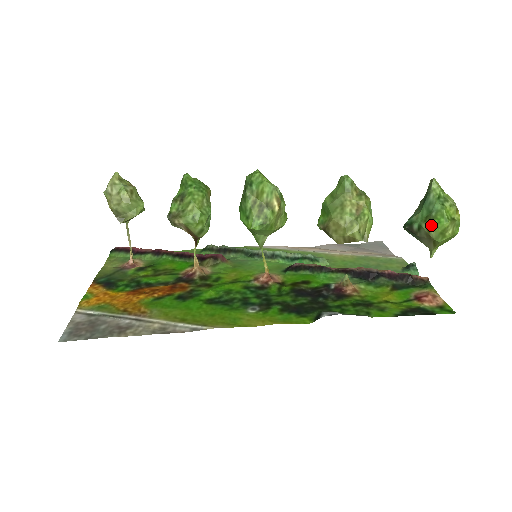
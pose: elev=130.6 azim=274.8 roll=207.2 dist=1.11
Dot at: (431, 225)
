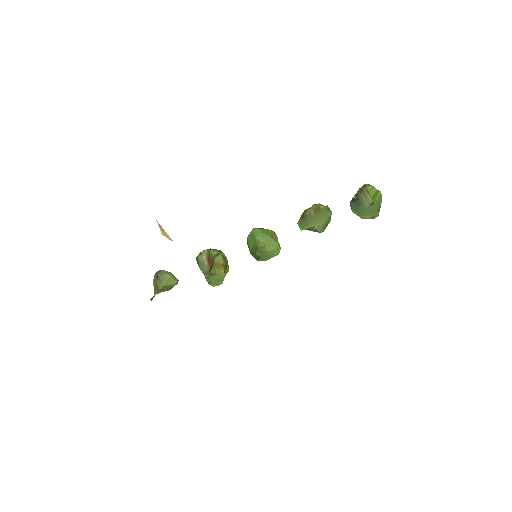
Dot at: (360, 188)
